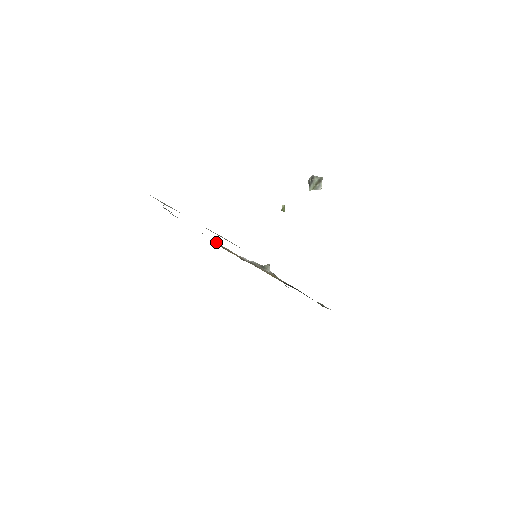
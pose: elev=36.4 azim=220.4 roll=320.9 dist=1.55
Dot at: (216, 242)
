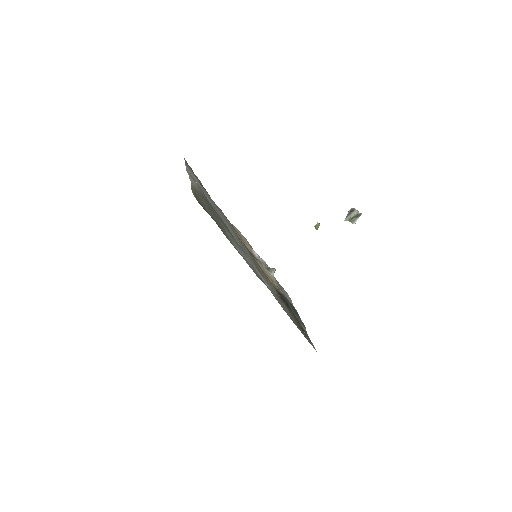
Dot at: (233, 228)
